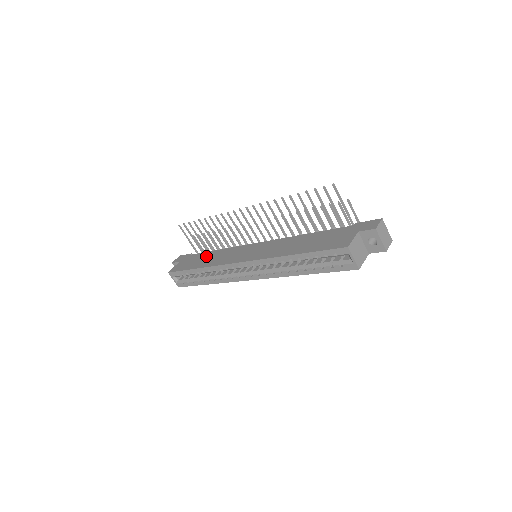
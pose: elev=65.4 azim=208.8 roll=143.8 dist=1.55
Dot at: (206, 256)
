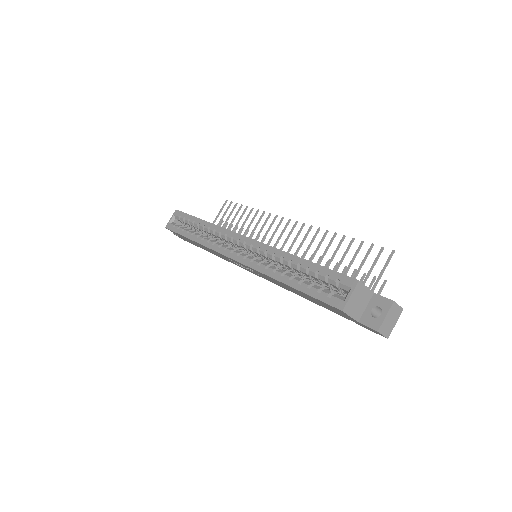
Dot at: occluded
